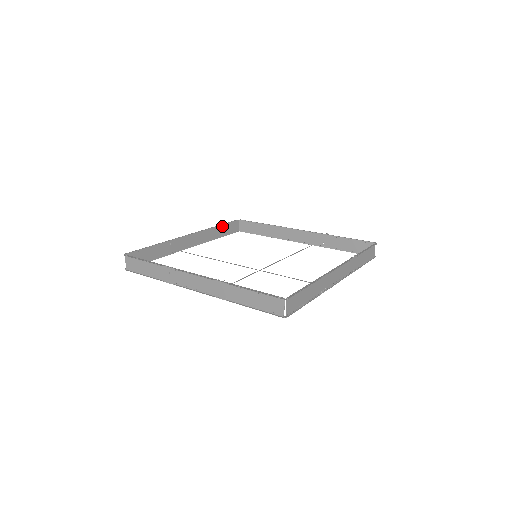
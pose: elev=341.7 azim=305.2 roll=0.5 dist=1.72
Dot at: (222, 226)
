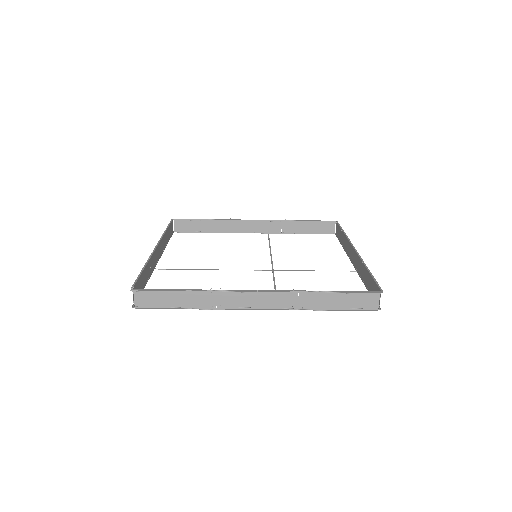
Dot at: (167, 230)
